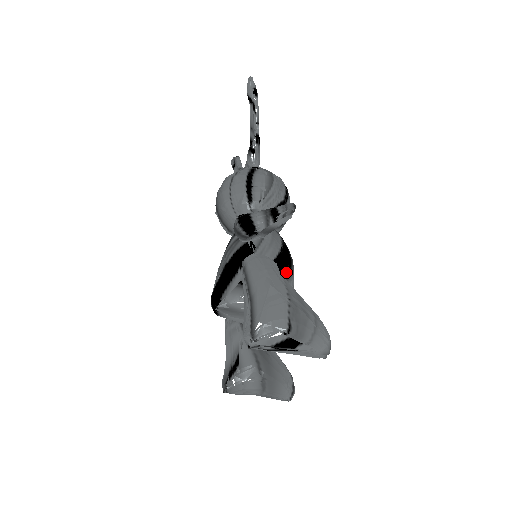
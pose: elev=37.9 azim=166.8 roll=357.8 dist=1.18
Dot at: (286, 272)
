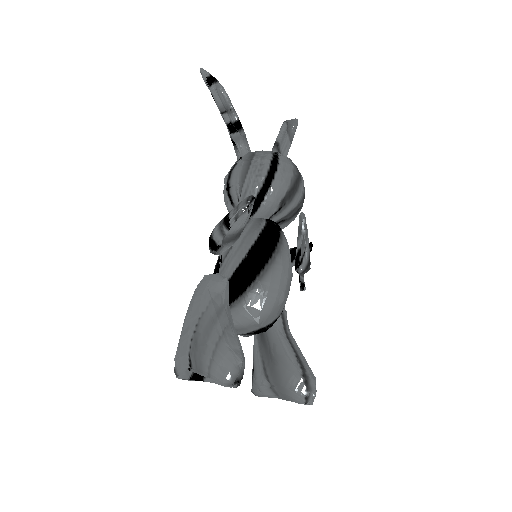
Dot at: (250, 279)
